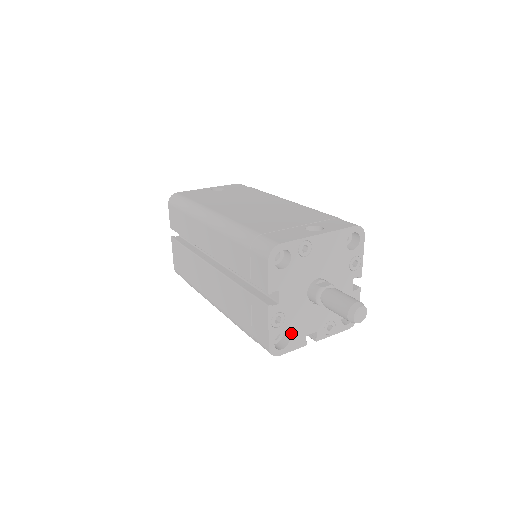
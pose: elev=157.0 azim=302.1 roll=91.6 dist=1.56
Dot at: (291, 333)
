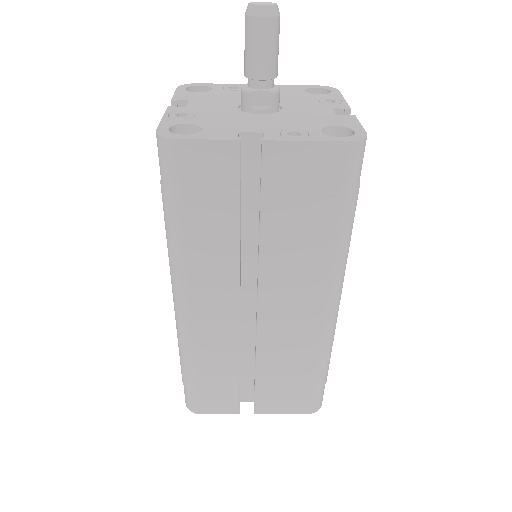
Dot at: (205, 127)
